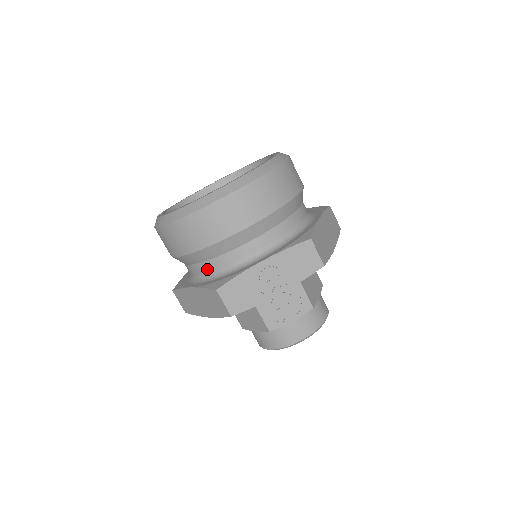
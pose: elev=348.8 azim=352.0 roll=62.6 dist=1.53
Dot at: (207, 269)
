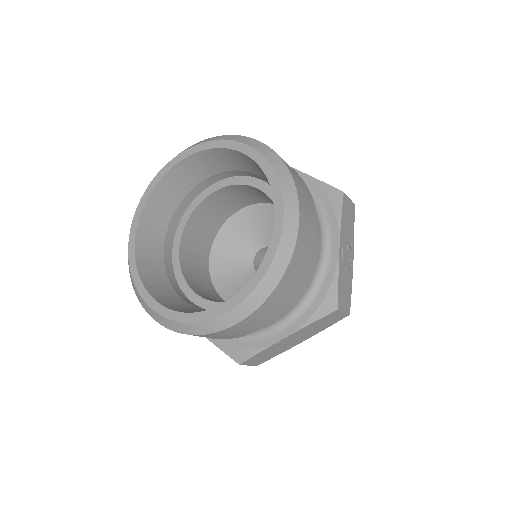
Dot at: (292, 307)
